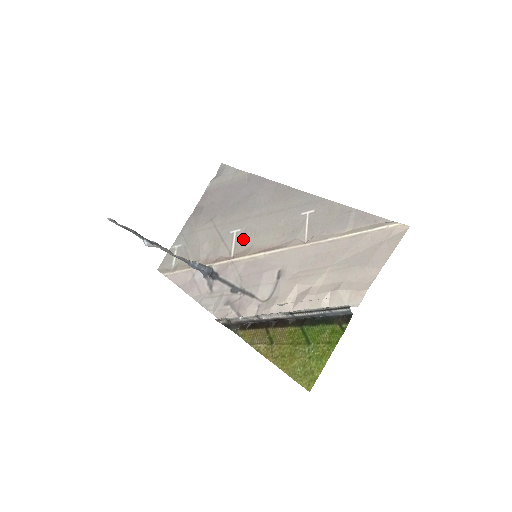
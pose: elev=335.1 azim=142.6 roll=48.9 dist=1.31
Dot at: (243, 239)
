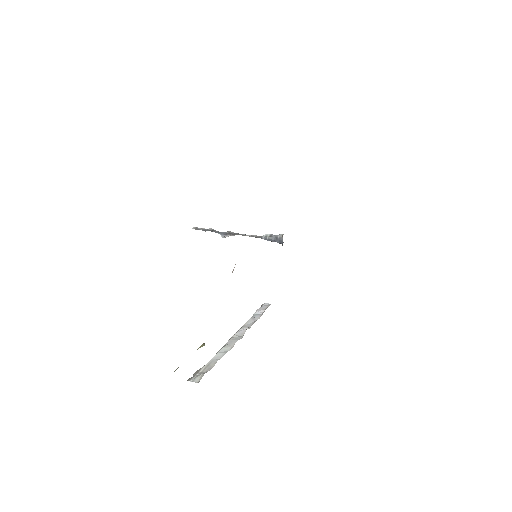
Dot at: occluded
